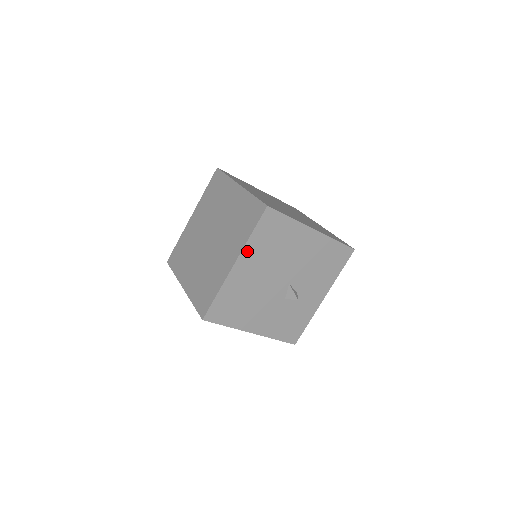
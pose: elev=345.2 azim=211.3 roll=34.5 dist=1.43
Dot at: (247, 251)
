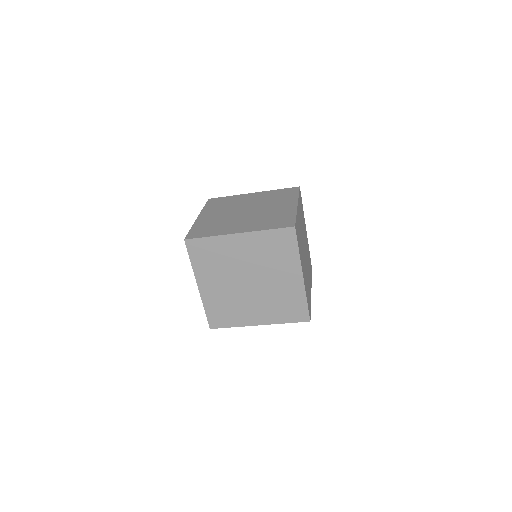
Dot at: (273, 321)
